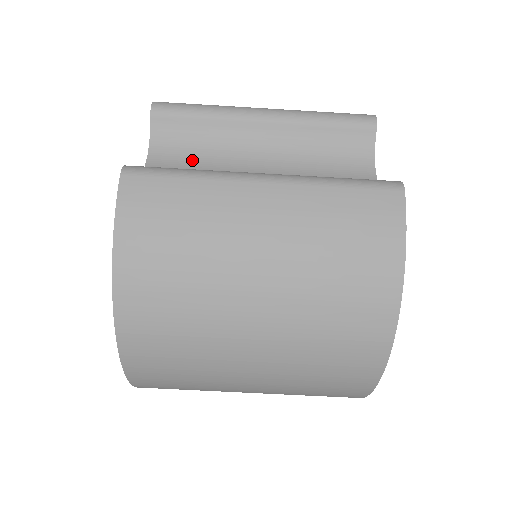
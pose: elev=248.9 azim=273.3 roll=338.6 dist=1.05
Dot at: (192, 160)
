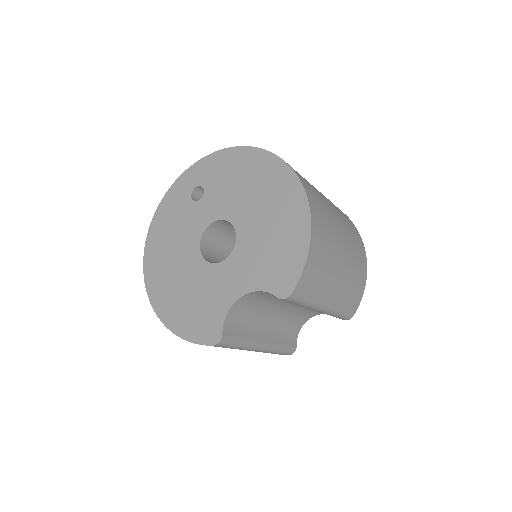
Dot at: (268, 298)
